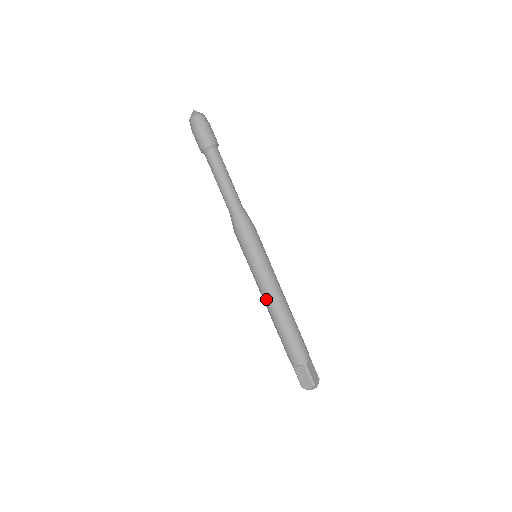
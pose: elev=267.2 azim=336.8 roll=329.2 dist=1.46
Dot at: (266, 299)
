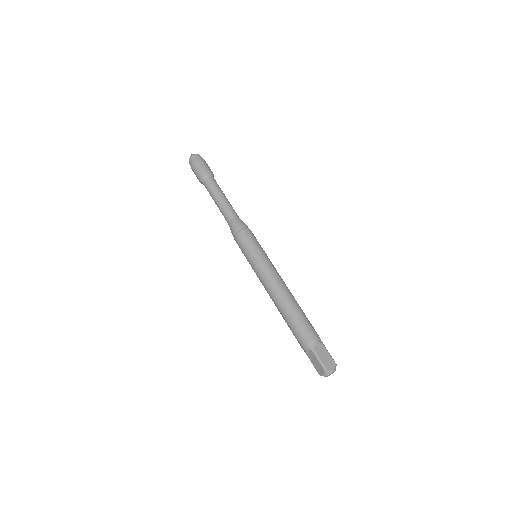
Dot at: (278, 284)
